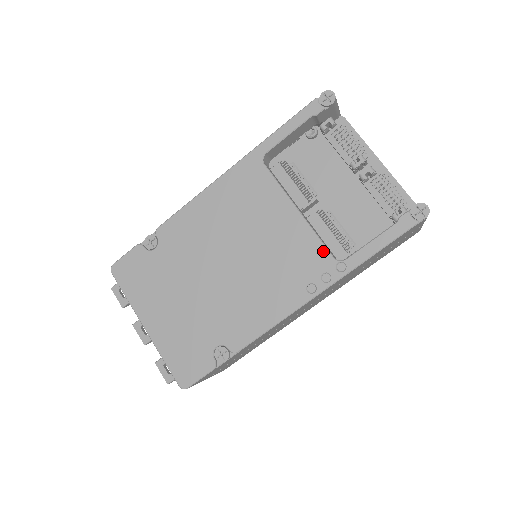
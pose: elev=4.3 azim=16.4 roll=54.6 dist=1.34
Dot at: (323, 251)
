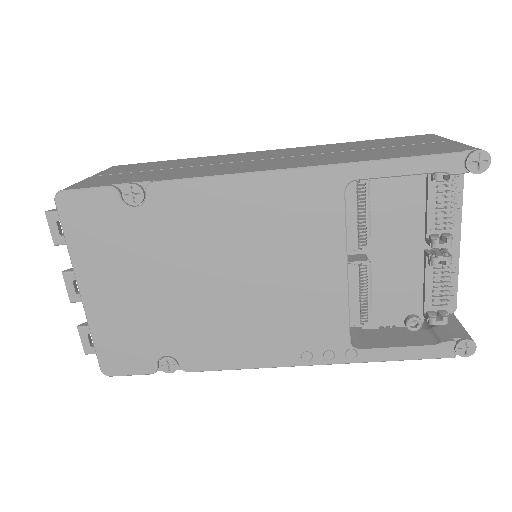
Dot at: (344, 330)
